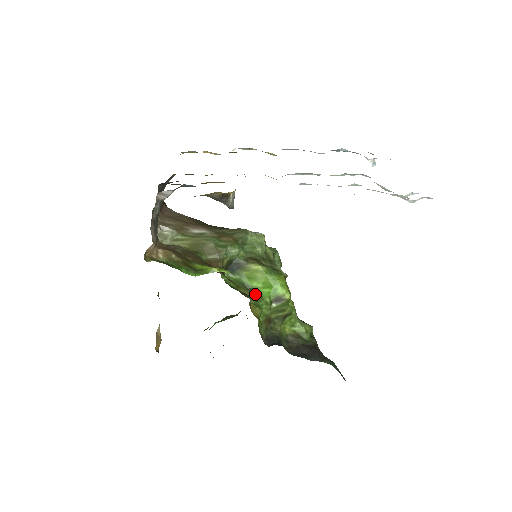
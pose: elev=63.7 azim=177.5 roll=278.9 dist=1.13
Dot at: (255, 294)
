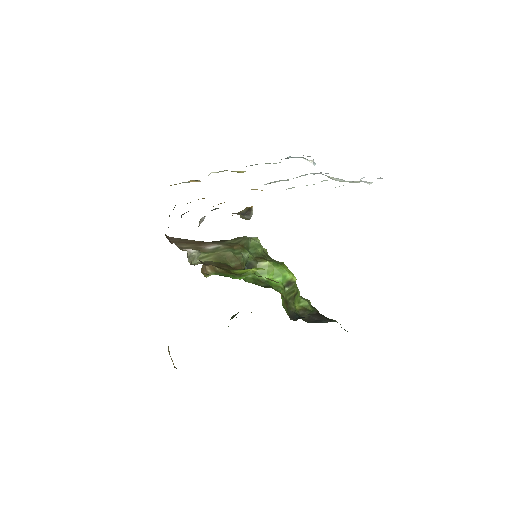
Dot at: (270, 285)
